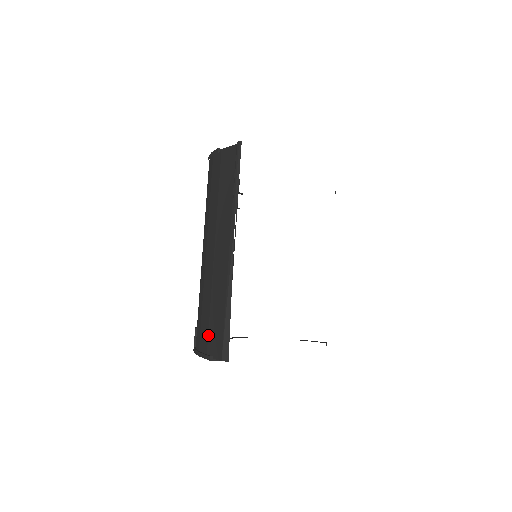
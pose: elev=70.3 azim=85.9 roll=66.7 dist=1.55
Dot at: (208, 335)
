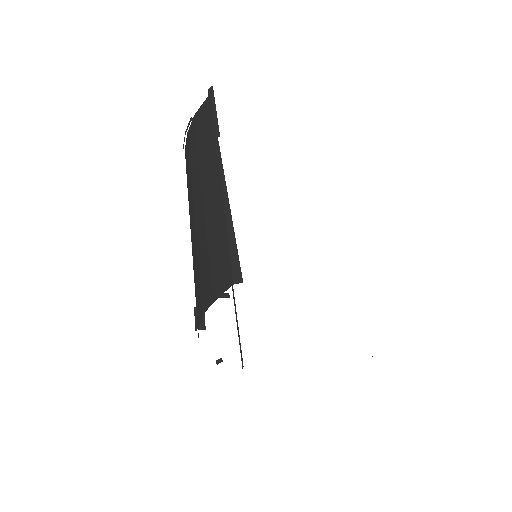
Dot at: (210, 277)
